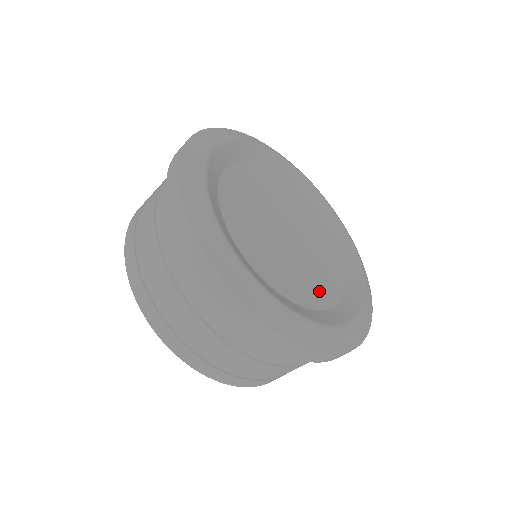
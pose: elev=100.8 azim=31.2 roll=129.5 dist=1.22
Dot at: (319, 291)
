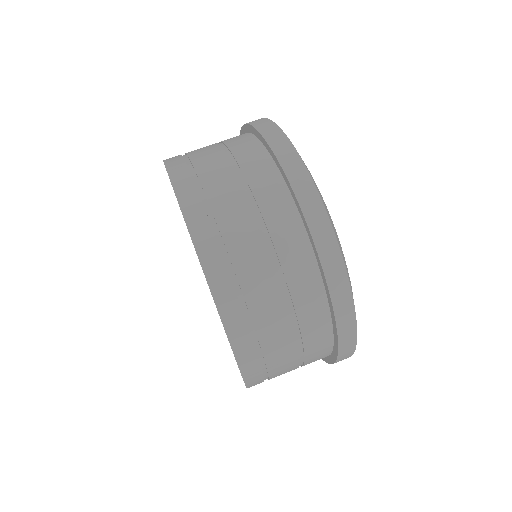
Dot at: occluded
